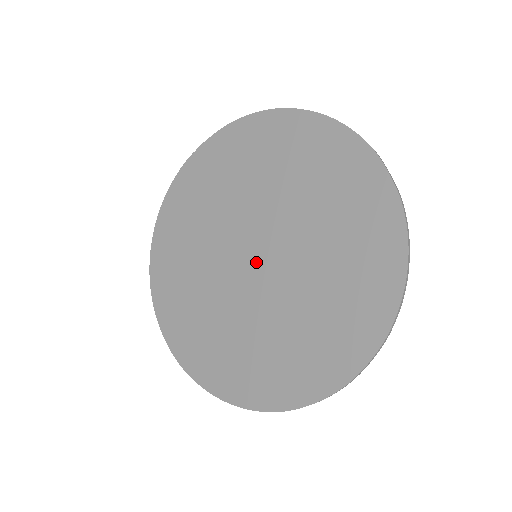
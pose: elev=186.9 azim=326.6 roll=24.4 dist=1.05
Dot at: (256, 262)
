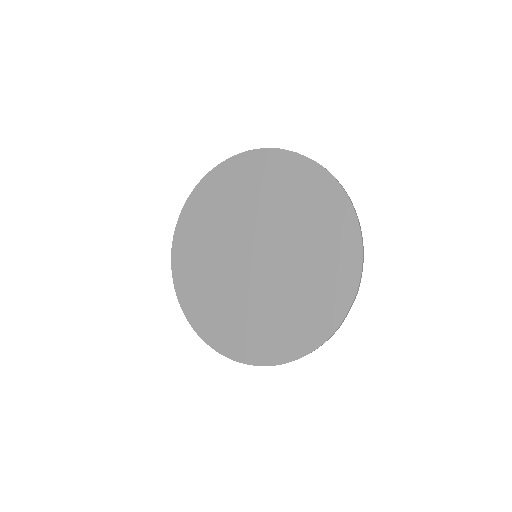
Dot at: (253, 260)
